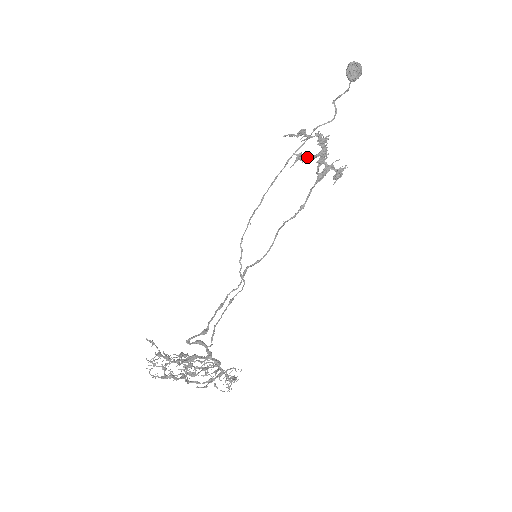
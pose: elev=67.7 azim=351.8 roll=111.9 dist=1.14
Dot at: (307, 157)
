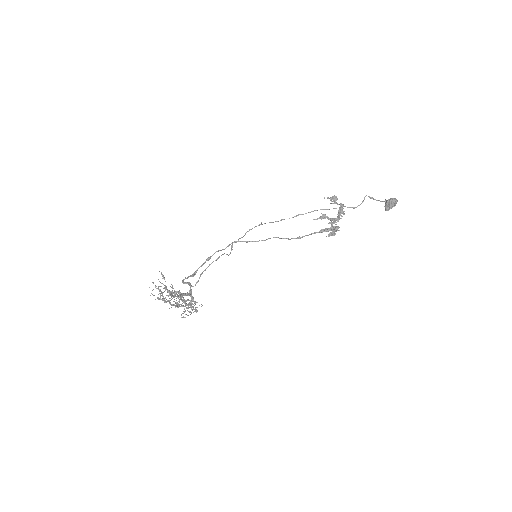
Dot at: (326, 217)
